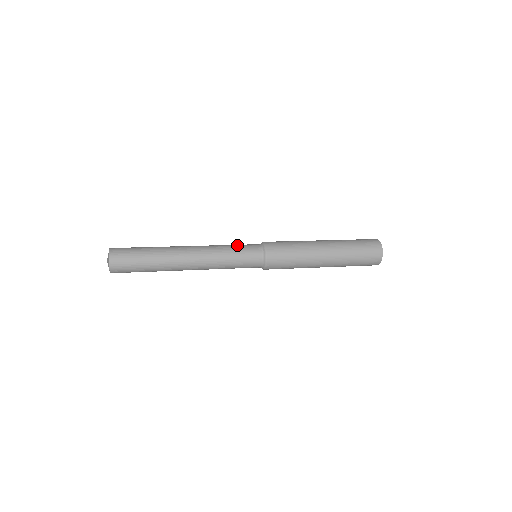
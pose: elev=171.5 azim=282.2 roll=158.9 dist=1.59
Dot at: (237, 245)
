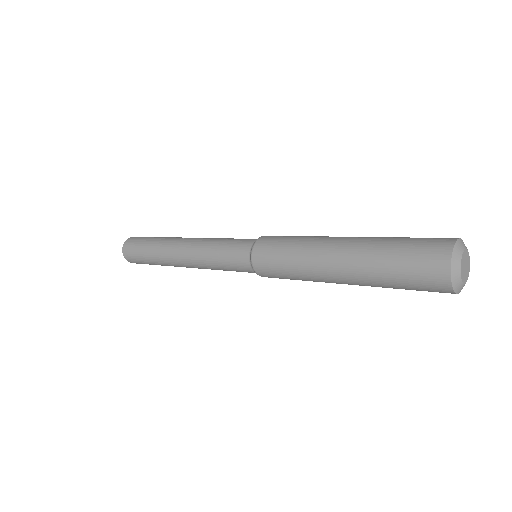
Dot at: (233, 238)
